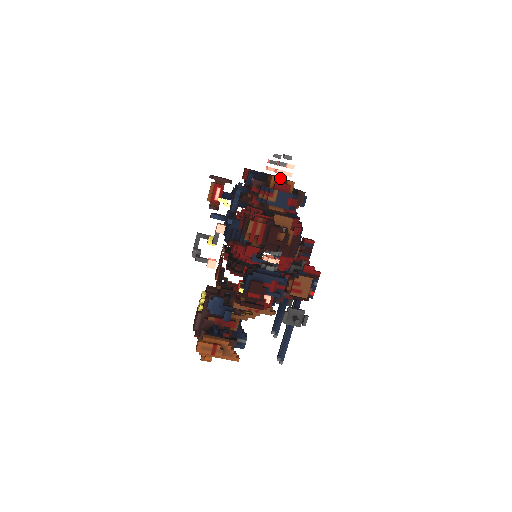
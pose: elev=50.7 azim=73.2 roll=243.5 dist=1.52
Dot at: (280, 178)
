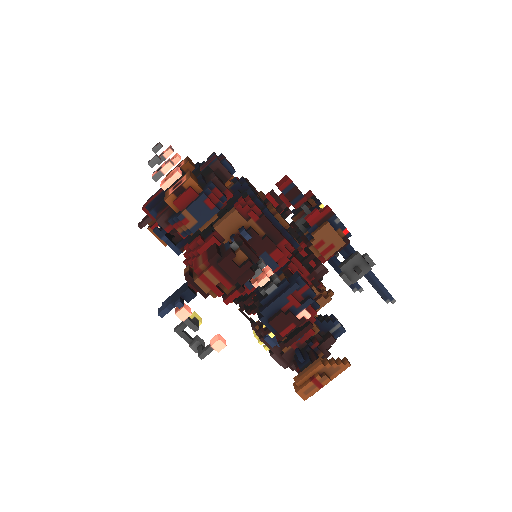
Dot at: (173, 193)
